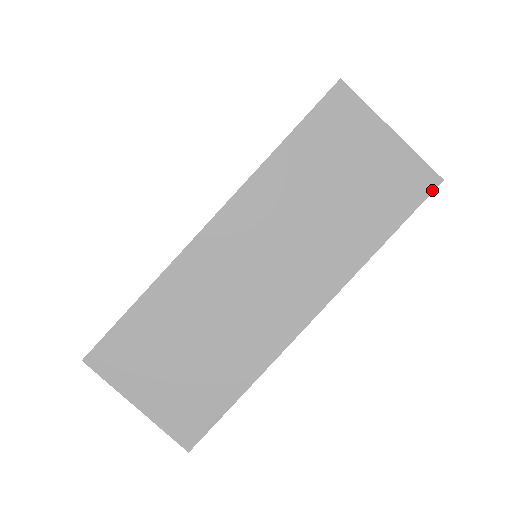
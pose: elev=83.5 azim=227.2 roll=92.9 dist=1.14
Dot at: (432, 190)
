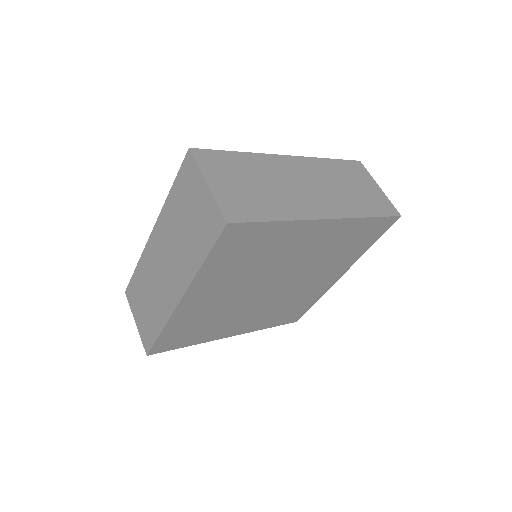
Dot at: (396, 215)
